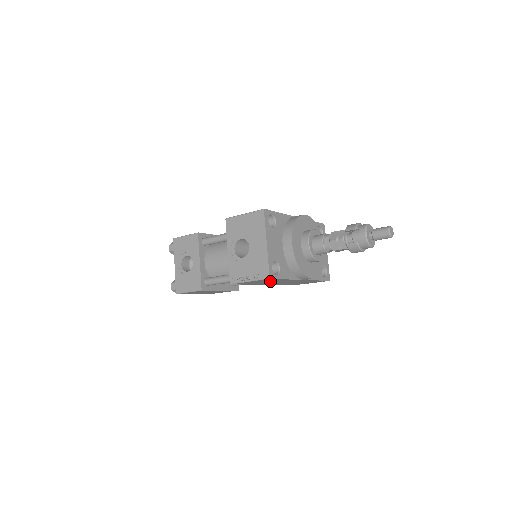
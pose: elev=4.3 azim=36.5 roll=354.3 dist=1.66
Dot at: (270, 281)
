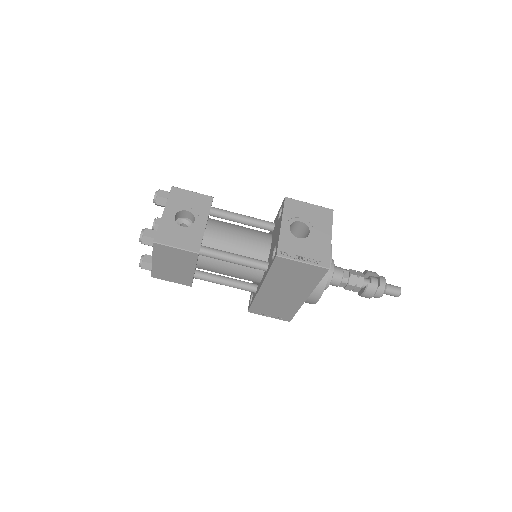
Dot at: (299, 278)
